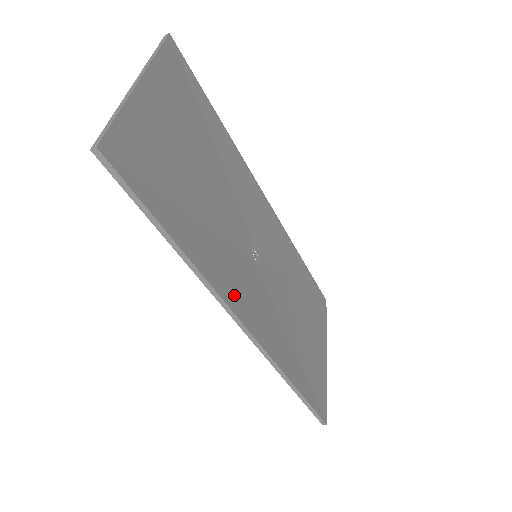
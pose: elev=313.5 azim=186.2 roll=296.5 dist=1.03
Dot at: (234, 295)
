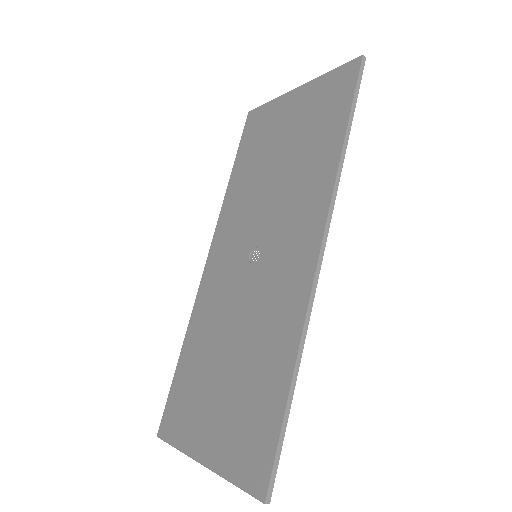
Dot at: (316, 222)
